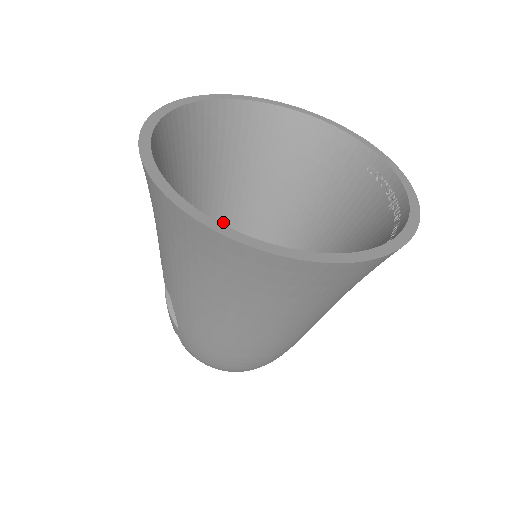
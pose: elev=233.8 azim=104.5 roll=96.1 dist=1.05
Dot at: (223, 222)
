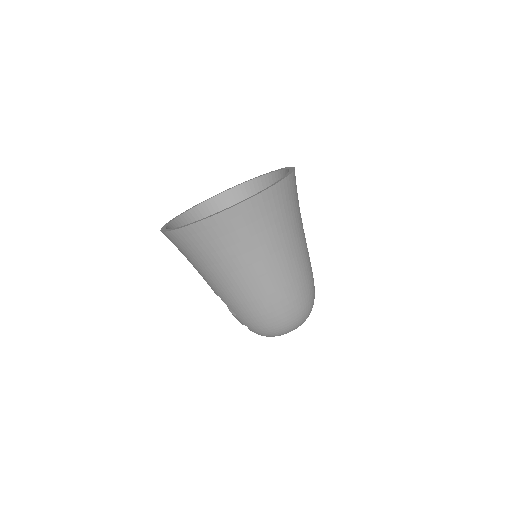
Dot at: occluded
